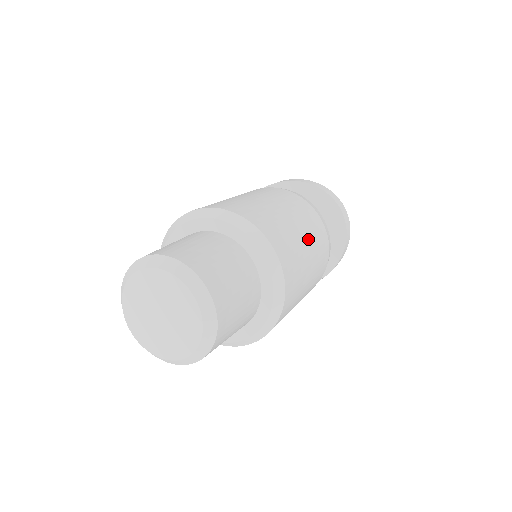
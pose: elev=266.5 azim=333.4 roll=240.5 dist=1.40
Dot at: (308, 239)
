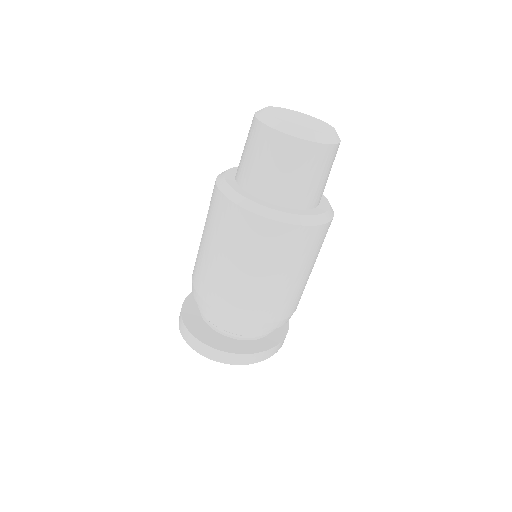
Dot at: occluded
